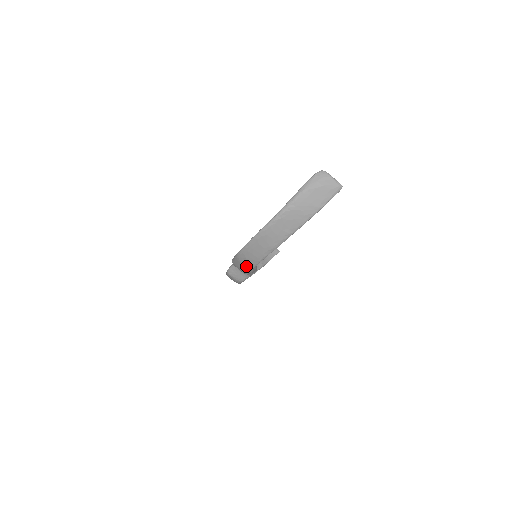
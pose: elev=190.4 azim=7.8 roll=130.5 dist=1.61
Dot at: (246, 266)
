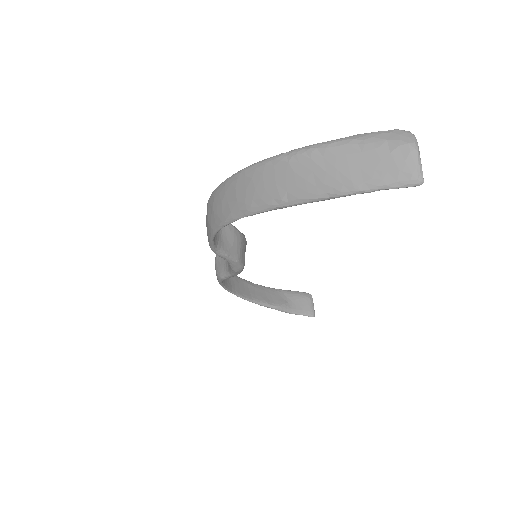
Dot at: (209, 224)
